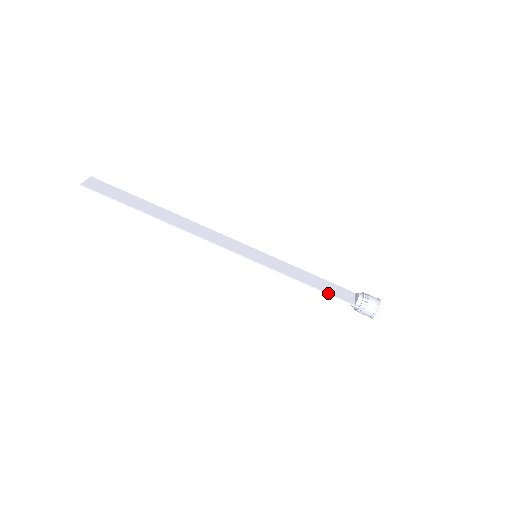
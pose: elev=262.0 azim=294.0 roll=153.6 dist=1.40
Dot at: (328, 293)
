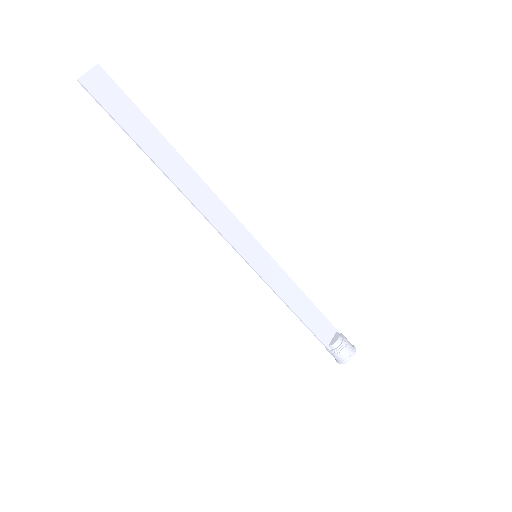
Dot at: (308, 326)
